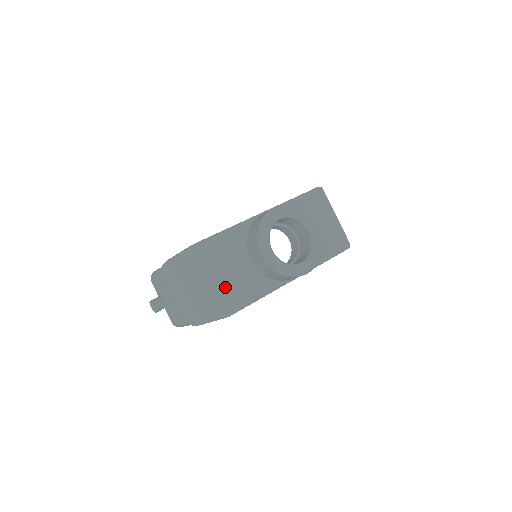
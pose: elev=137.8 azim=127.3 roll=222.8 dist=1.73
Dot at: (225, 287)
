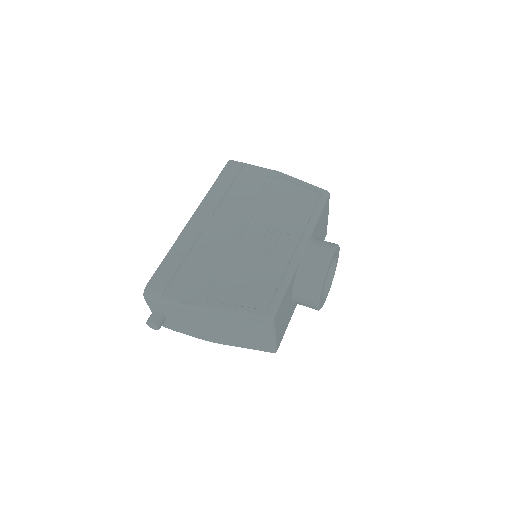
Dot at: (280, 333)
